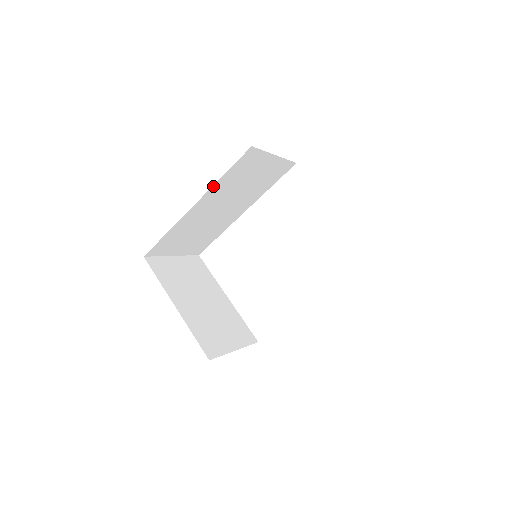
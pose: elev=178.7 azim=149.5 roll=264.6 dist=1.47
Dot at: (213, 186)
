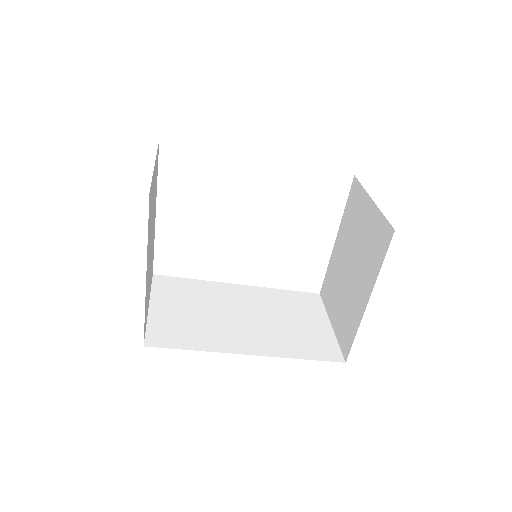
Dot at: occluded
